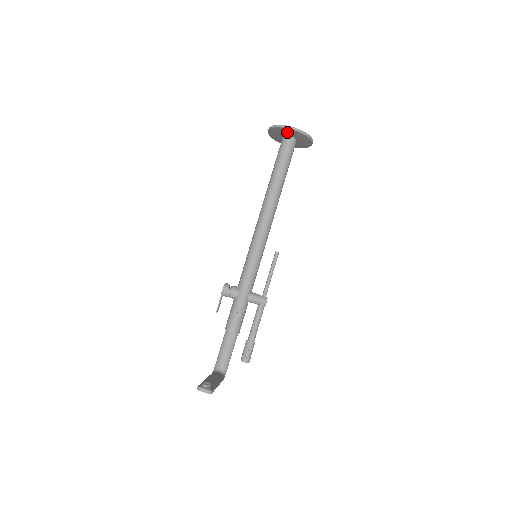
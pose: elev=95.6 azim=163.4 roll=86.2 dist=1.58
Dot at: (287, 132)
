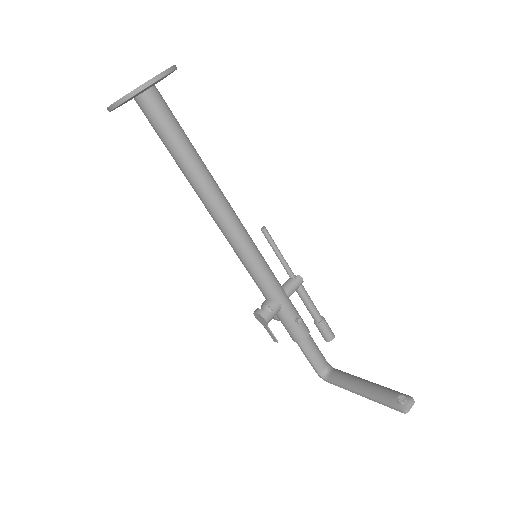
Dot at: (149, 87)
